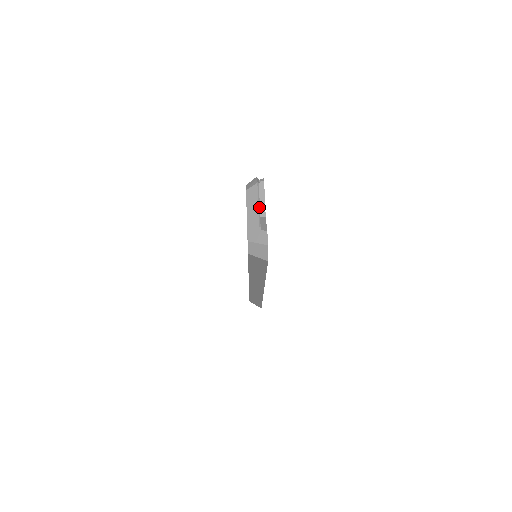
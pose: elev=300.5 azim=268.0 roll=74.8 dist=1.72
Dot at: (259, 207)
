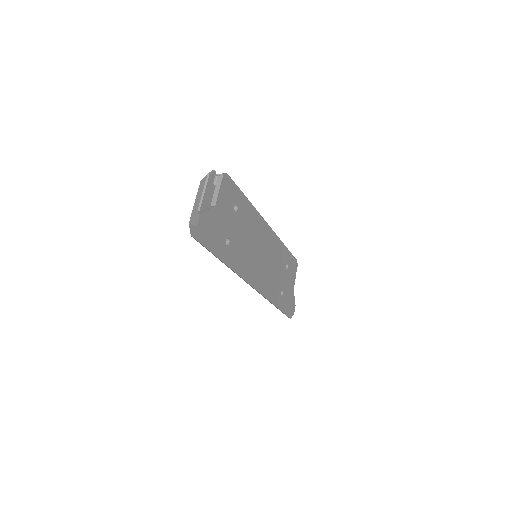
Dot at: (203, 194)
